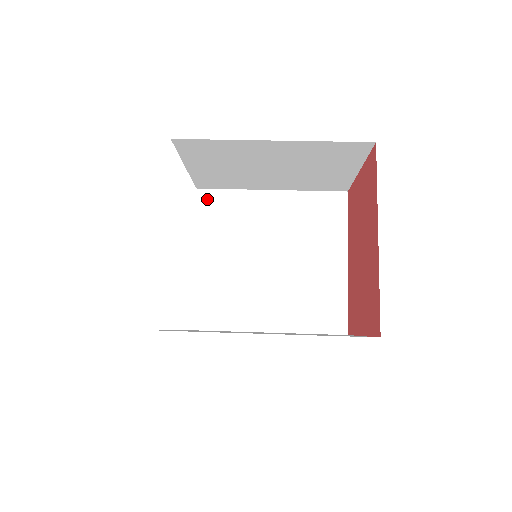
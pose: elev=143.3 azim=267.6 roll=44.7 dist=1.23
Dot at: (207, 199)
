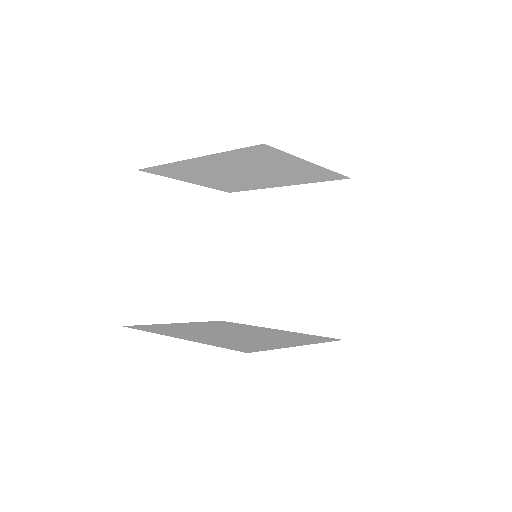
Dot at: (236, 202)
